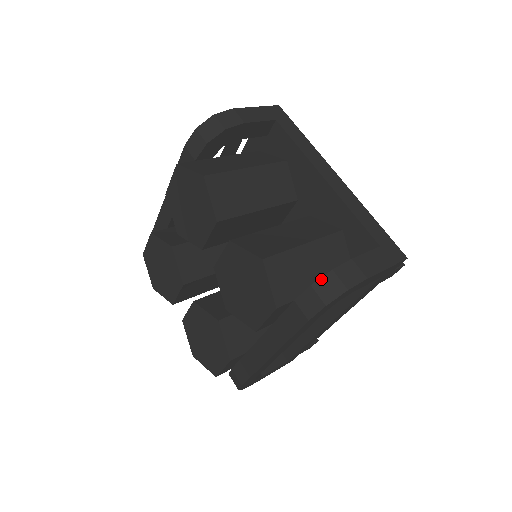
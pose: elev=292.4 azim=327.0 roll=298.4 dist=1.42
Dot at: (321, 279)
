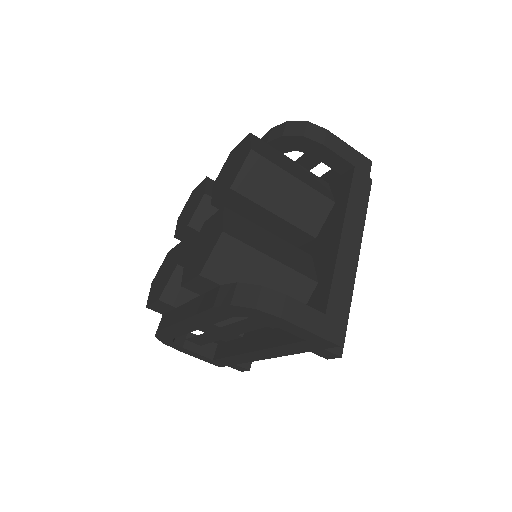
Dot at: (248, 285)
